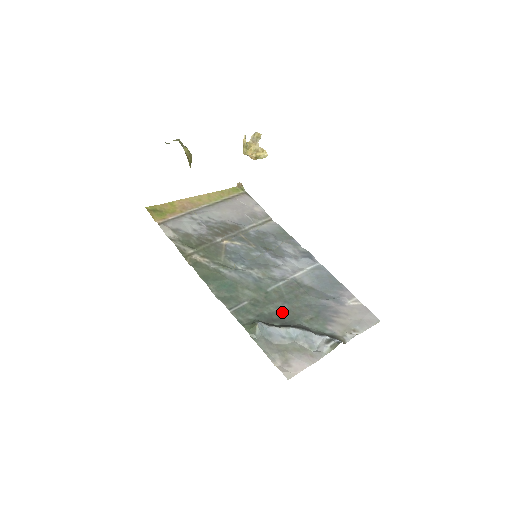
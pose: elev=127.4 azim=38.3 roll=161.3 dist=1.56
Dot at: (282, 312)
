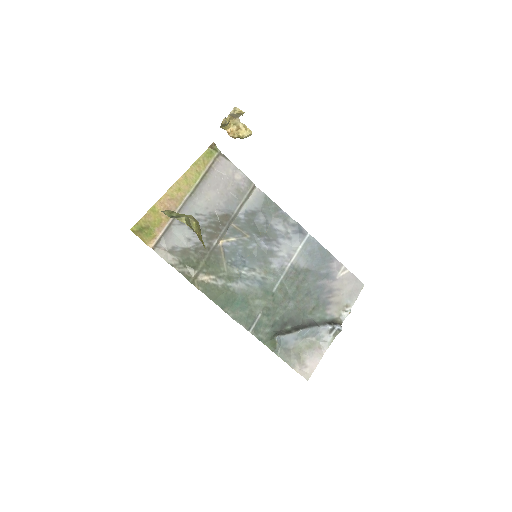
Dot at: (290, 312)
